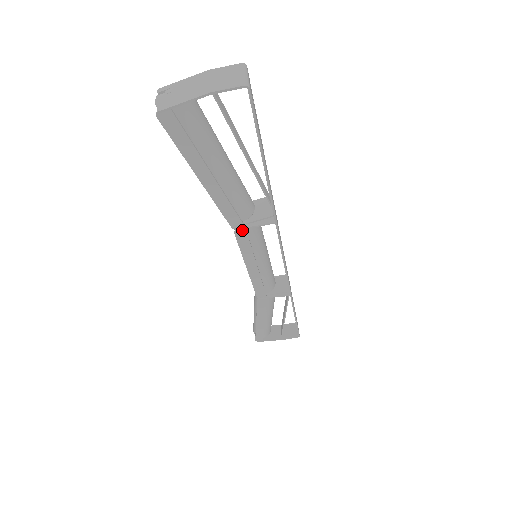
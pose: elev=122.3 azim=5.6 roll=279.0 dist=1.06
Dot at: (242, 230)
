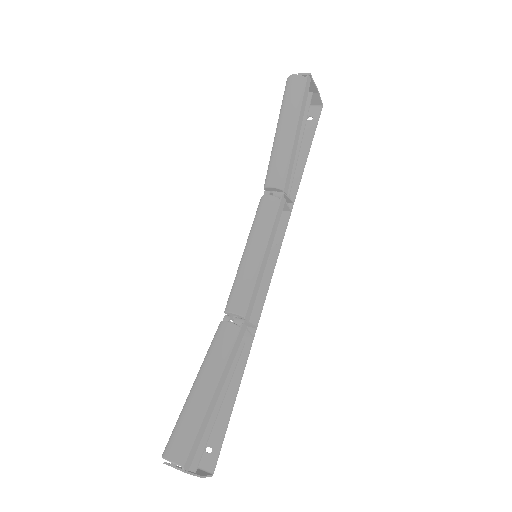
Dot at: (284, 198)
